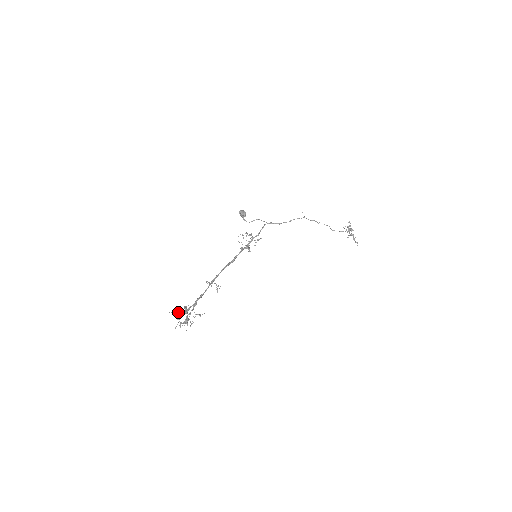
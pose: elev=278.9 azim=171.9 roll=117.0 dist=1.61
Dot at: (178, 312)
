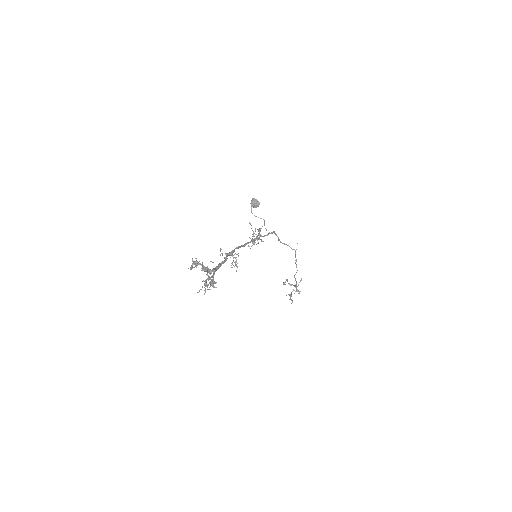
Dot at: (196, 264)
